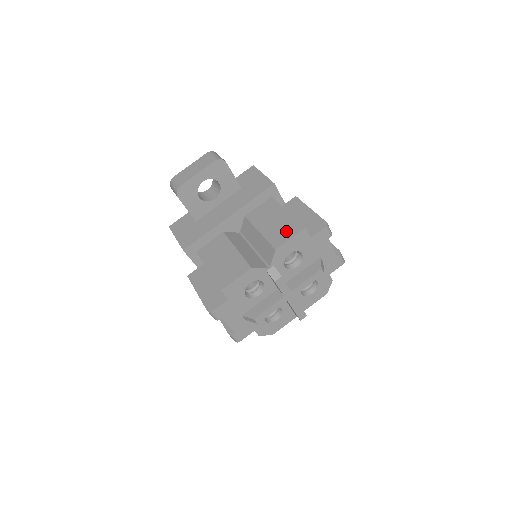
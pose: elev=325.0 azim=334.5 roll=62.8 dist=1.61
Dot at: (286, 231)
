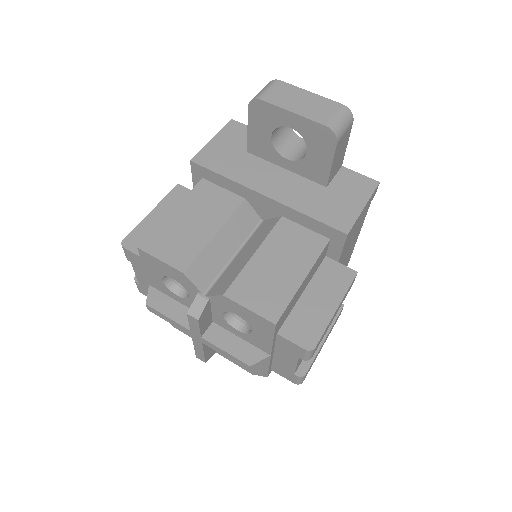
Dot at: (263, 295)
